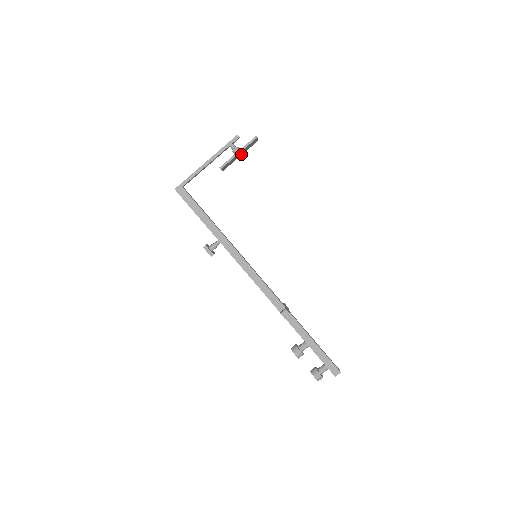
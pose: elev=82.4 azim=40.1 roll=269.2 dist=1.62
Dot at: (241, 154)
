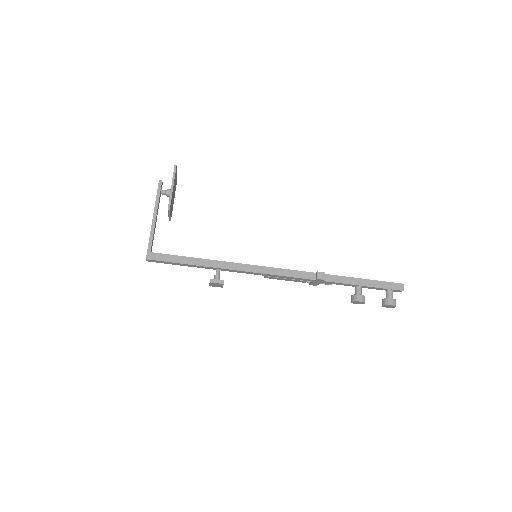
Dot at: (174, 195)
